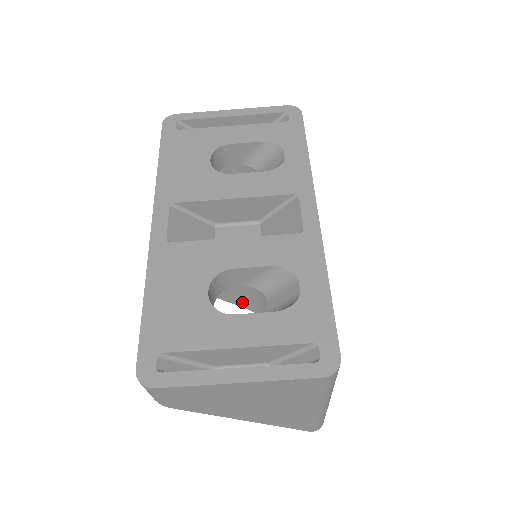
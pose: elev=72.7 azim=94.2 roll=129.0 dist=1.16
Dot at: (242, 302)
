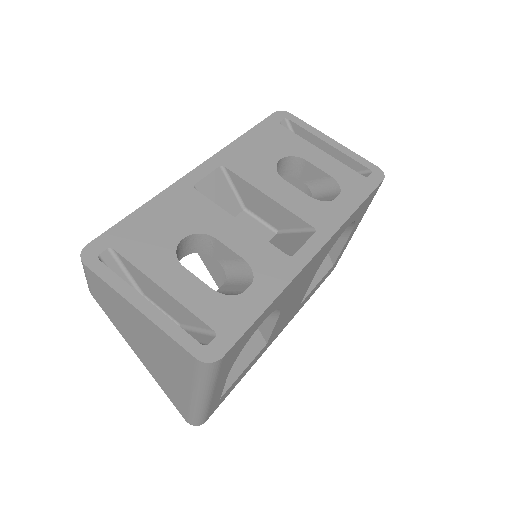
Dot at: (220, 282)
